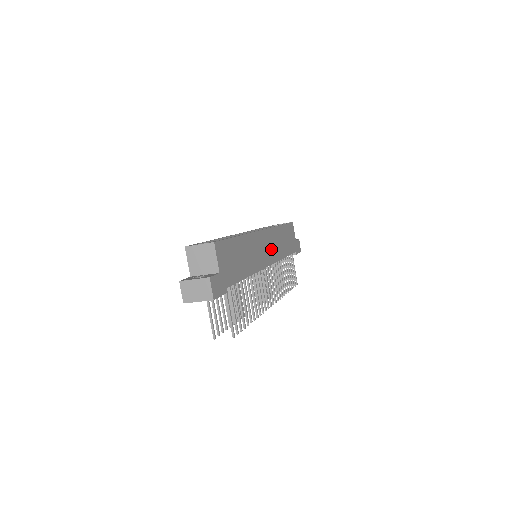
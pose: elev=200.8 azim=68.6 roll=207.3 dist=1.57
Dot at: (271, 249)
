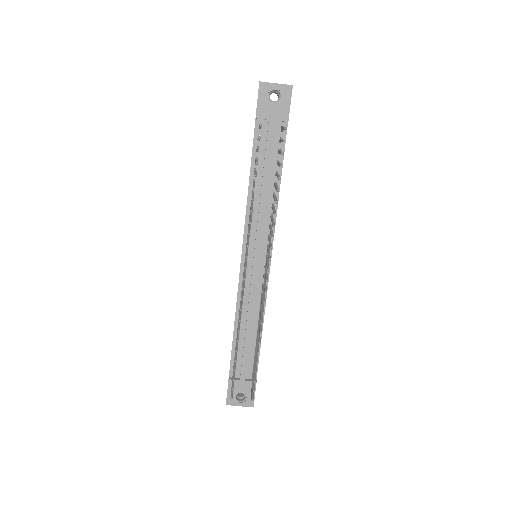
Dot at: occluded
